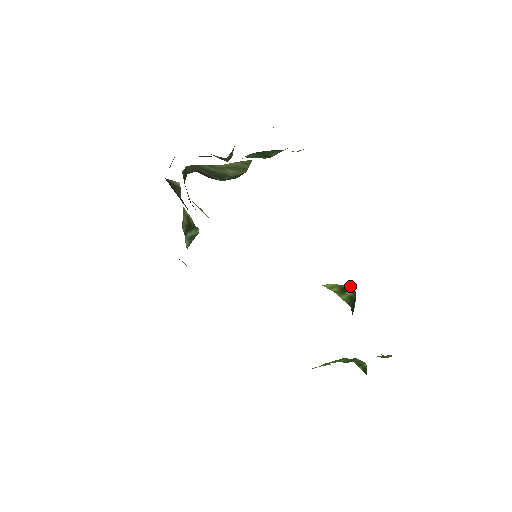
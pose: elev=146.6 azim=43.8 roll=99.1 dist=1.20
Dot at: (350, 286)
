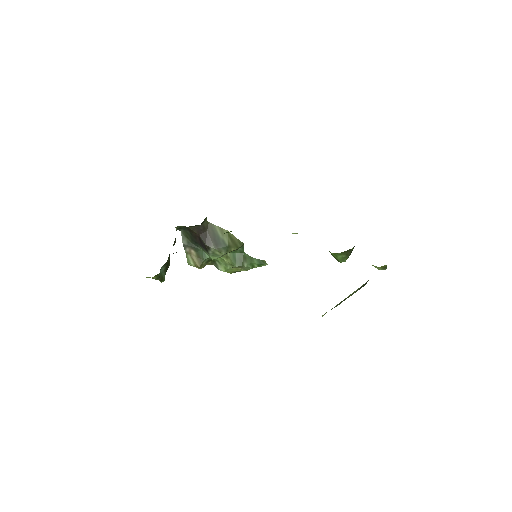
Dot at: occluded
